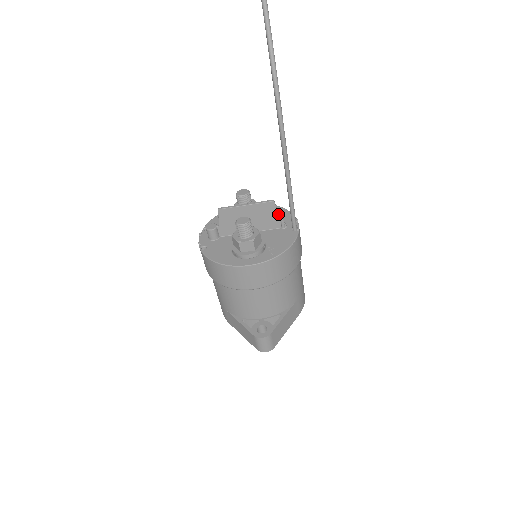
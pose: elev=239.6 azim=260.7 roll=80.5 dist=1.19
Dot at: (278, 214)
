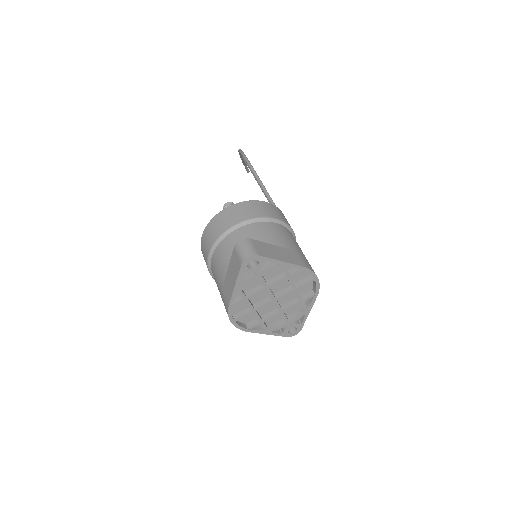
Dot at: occluded
